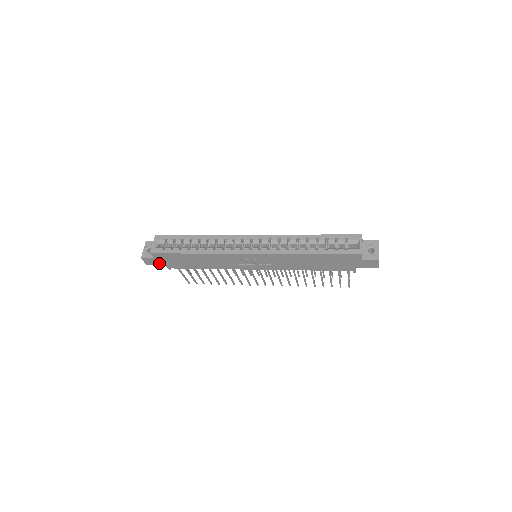
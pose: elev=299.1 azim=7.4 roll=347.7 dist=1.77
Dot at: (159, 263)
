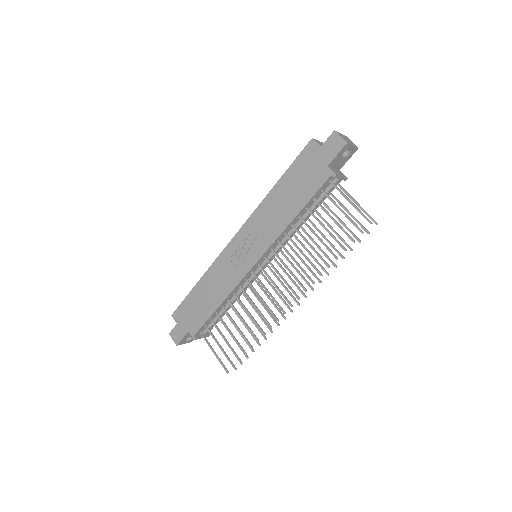
Dot at: (183, 332)
